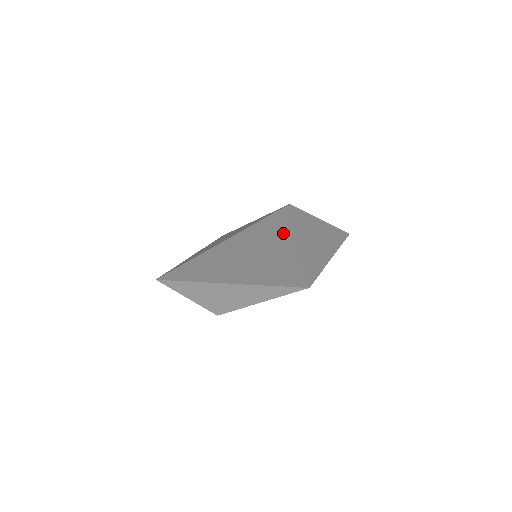
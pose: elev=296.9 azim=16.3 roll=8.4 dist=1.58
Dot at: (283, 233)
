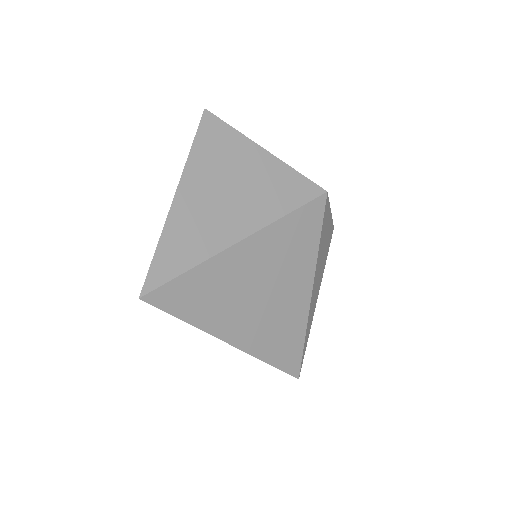
Dot at: (305, 267)
